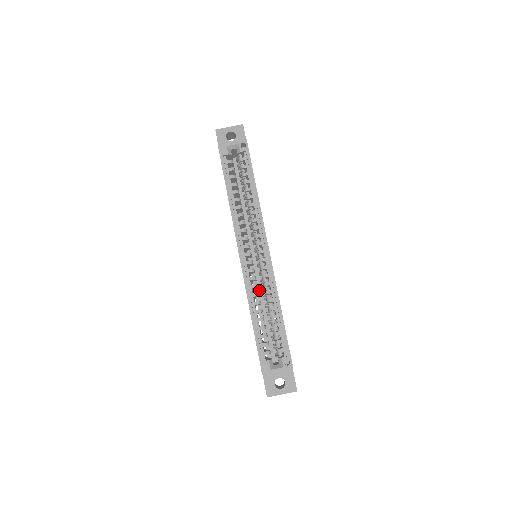
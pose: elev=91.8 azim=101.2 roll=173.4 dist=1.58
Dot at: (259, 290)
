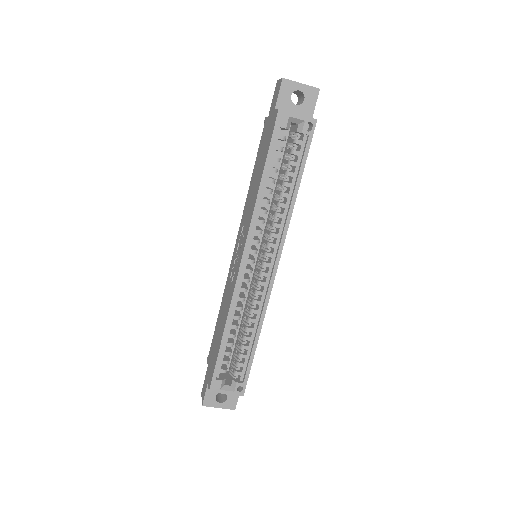
Dot at: occluded
